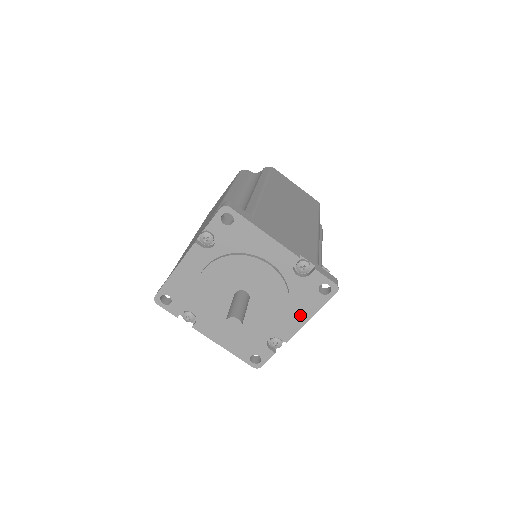
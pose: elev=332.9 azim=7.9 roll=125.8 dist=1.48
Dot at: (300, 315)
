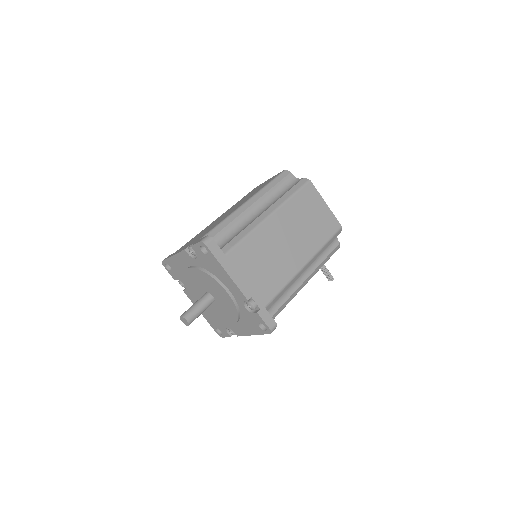
Dot at: (246, 329)
